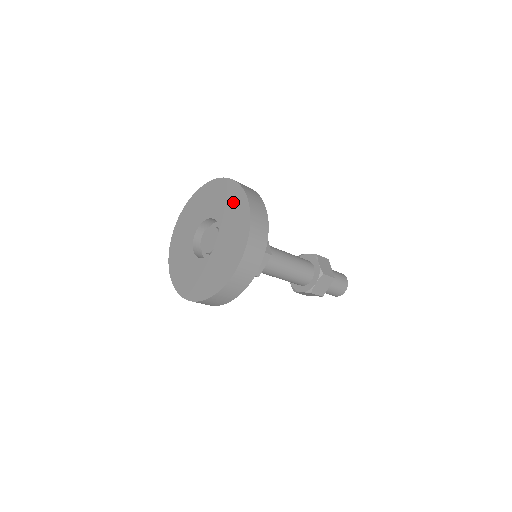
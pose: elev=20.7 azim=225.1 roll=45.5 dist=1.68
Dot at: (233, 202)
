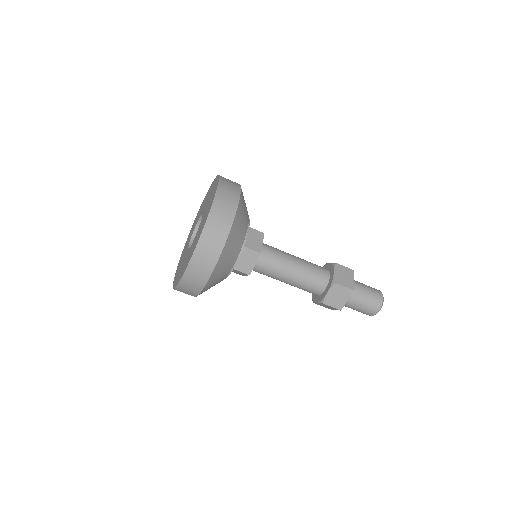
Dot at: occluded
